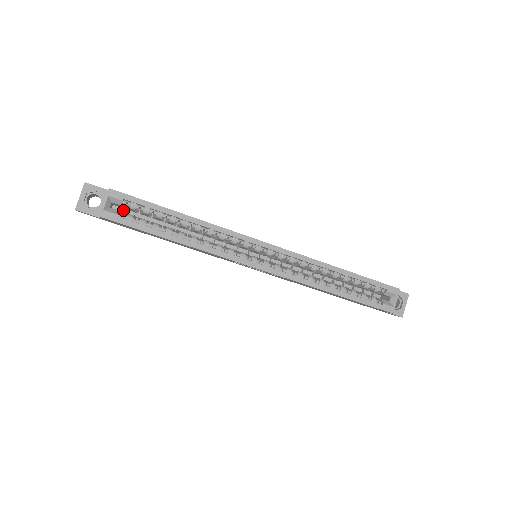
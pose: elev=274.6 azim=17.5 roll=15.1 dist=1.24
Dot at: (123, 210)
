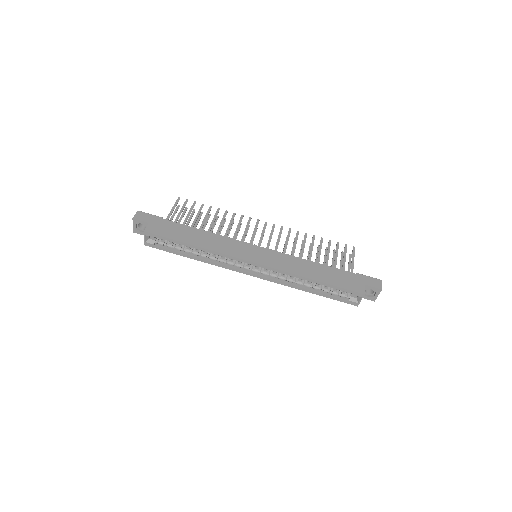
Dot at: occluded
